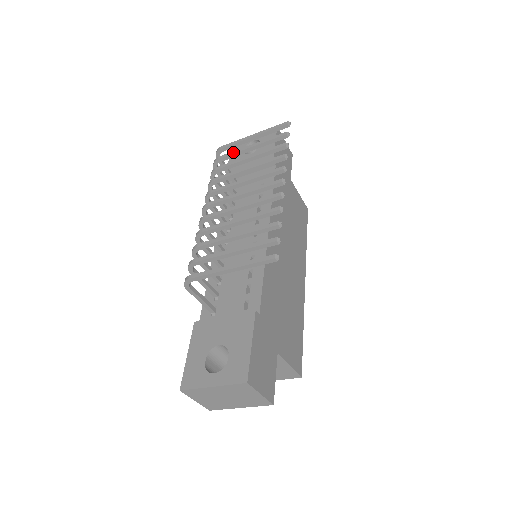
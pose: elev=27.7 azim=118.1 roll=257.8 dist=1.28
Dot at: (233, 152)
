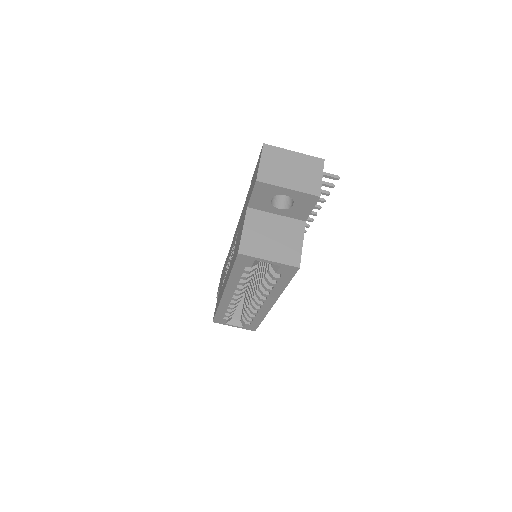
Dot at: occluded
